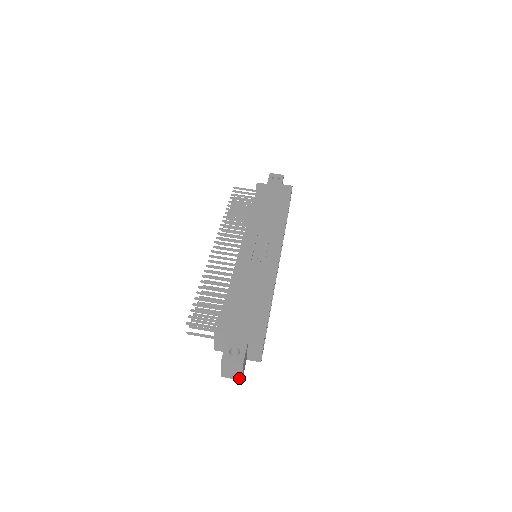
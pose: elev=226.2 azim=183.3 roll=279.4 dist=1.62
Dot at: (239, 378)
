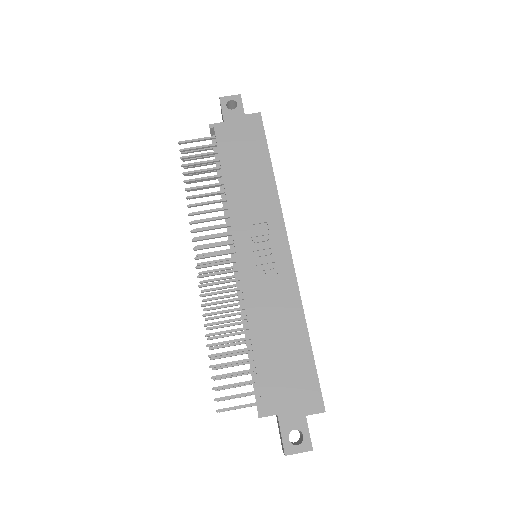
Dot at: occluded
